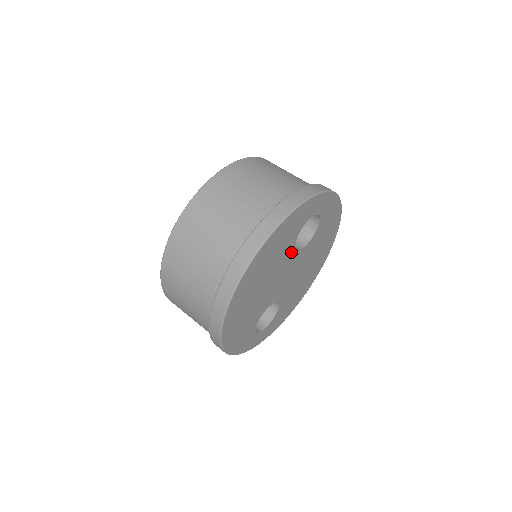
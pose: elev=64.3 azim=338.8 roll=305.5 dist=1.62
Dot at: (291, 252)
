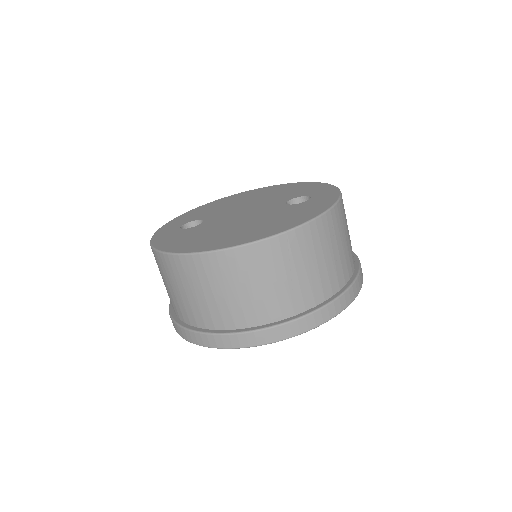
Dot at: occluded
